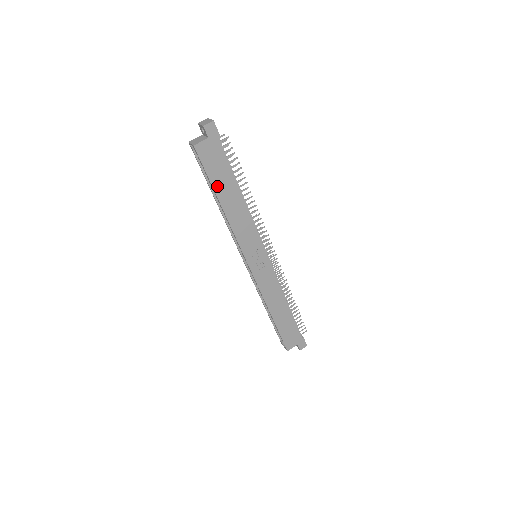
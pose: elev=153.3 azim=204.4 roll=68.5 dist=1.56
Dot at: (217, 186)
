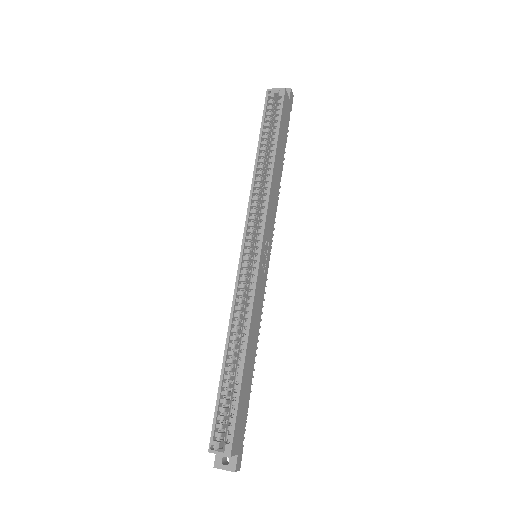
Dot at: (279, 139)
